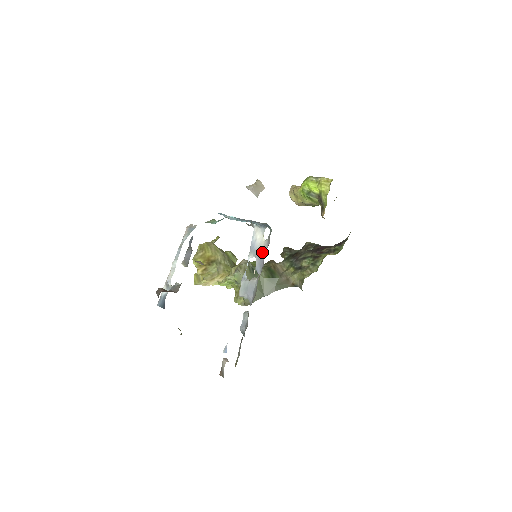
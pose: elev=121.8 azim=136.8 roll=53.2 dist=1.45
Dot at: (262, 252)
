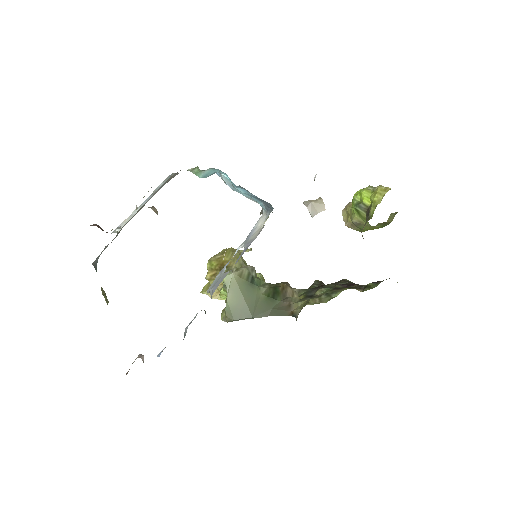
Dot at: (252, 240)
